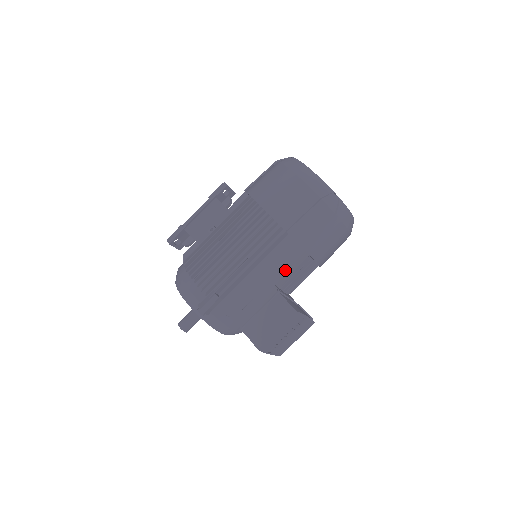
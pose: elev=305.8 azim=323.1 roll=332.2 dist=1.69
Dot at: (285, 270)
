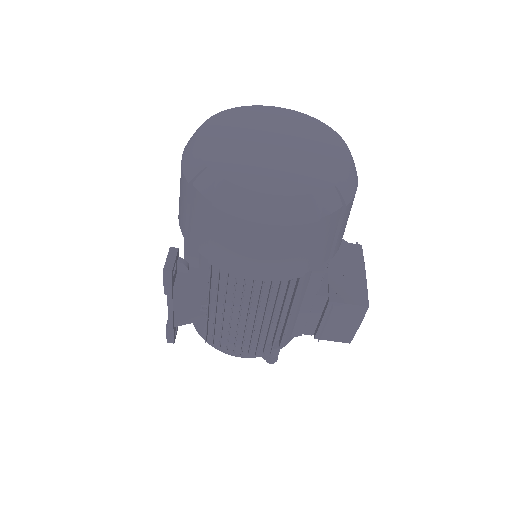
Dot at: occluded
